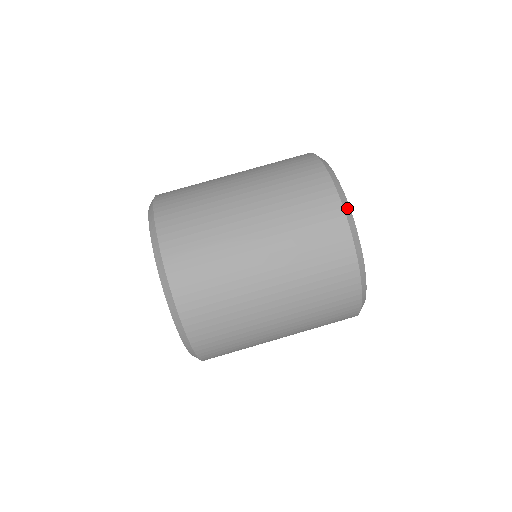
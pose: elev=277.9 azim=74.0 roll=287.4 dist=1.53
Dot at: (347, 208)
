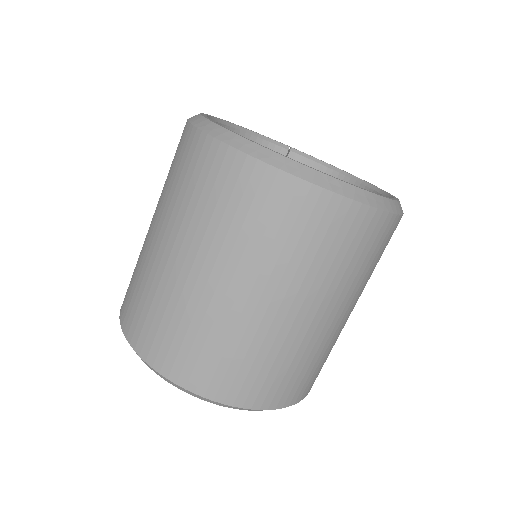
Dot at: (263, 153)
